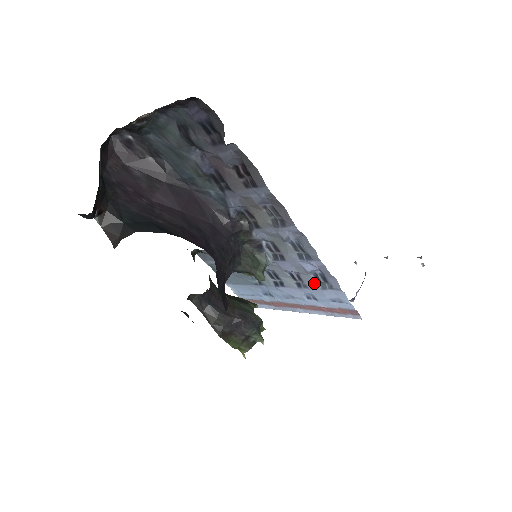
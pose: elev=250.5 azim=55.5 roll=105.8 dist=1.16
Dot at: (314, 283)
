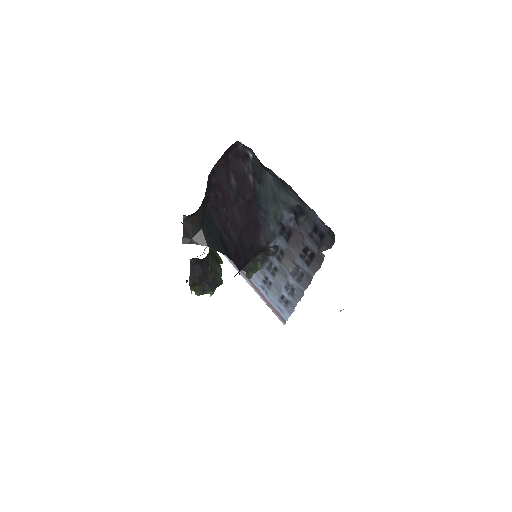
Dot at: (277, 295)
